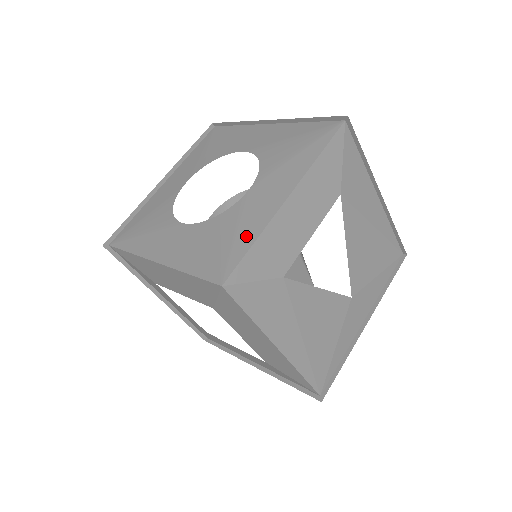
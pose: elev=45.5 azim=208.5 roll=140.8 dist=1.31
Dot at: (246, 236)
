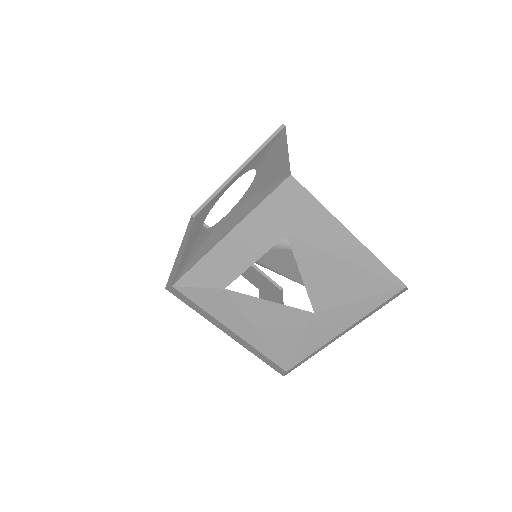
Dot at: (198, 256)
